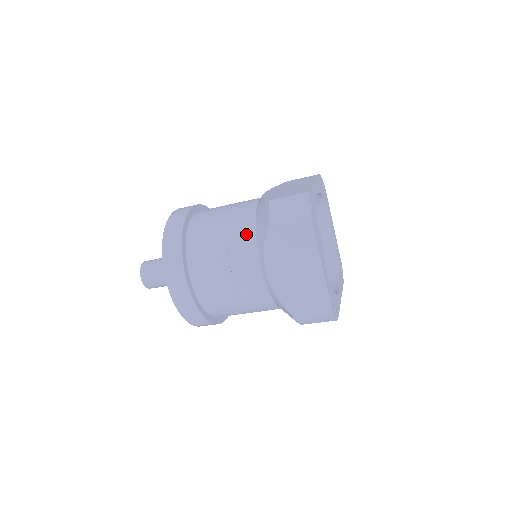
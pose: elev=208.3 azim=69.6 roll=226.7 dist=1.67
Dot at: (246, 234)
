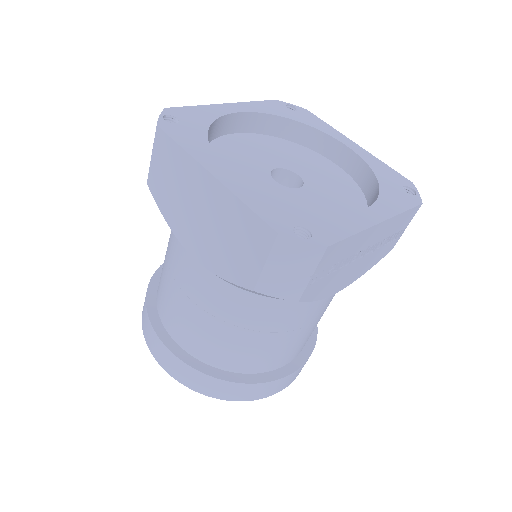
Dot at: occluded
